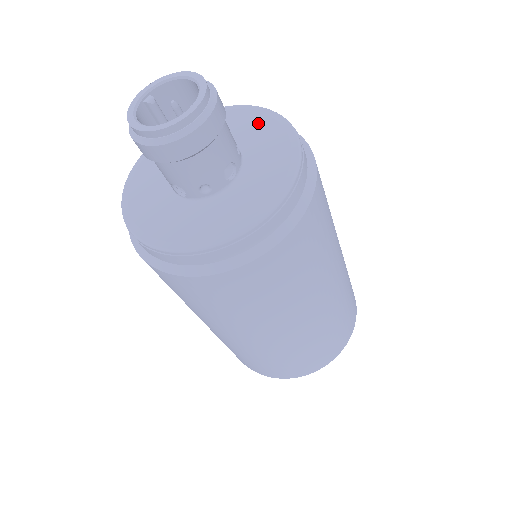
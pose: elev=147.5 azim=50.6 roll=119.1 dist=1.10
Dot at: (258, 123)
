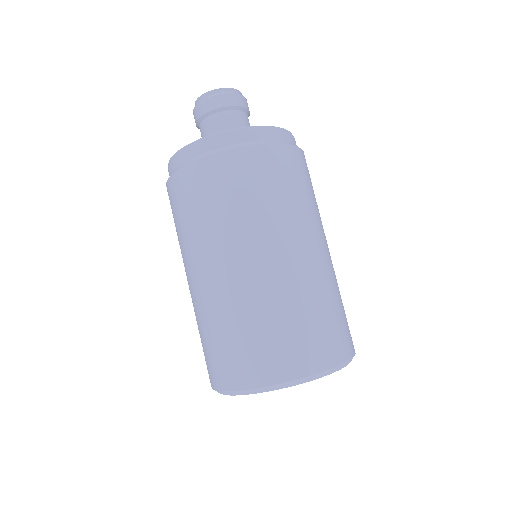
Dot at: occluded
